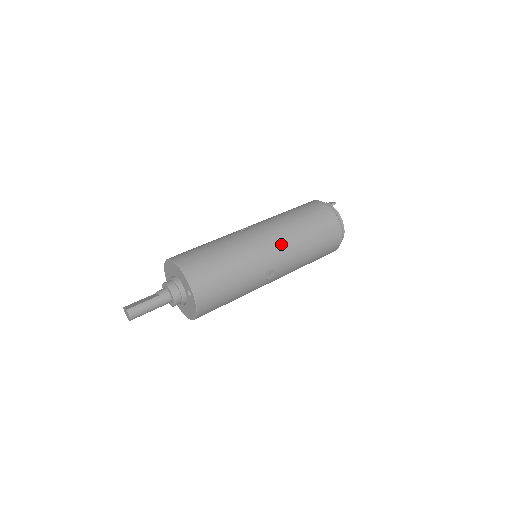
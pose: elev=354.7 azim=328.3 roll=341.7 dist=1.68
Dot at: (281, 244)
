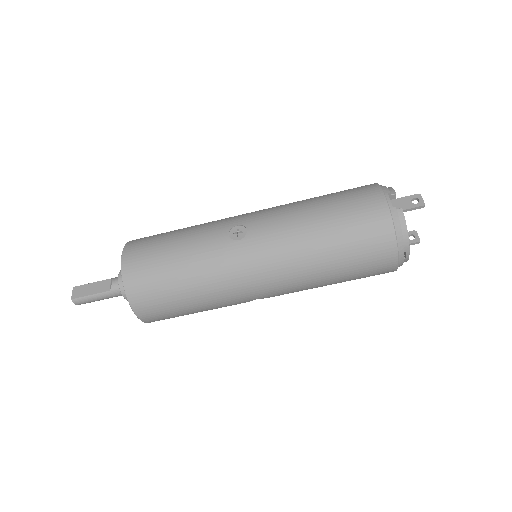
Dot at: (279, 280)
